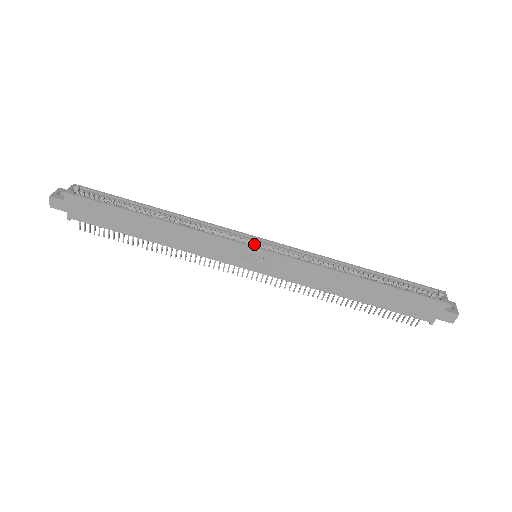
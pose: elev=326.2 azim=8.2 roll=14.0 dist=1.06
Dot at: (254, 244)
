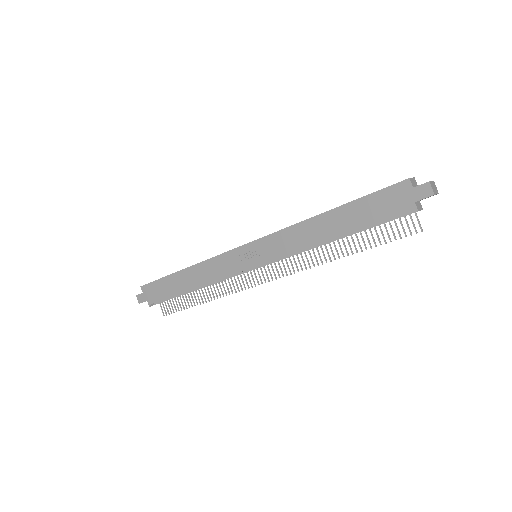
Dot at: occluded
